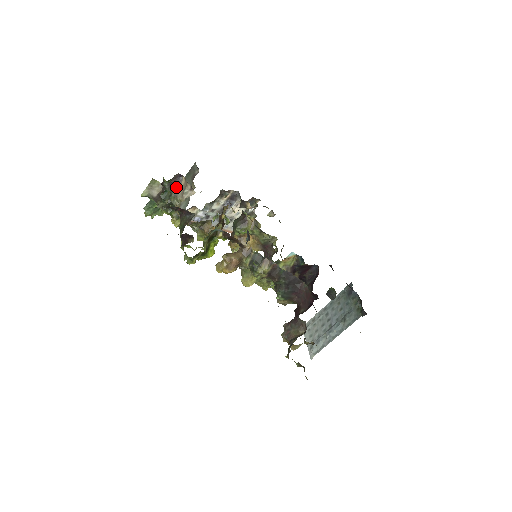
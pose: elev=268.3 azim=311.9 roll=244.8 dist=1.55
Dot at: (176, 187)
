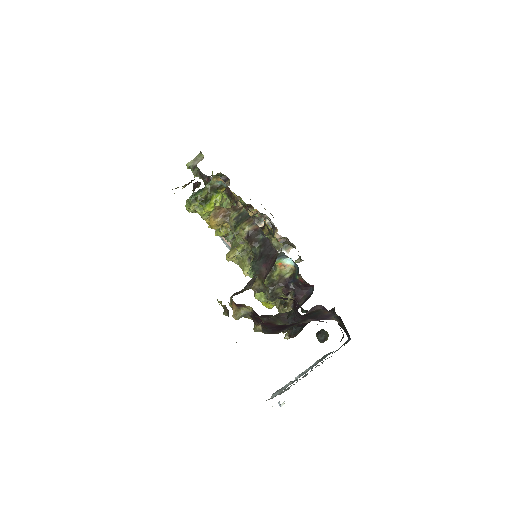
Dot at: occluded
